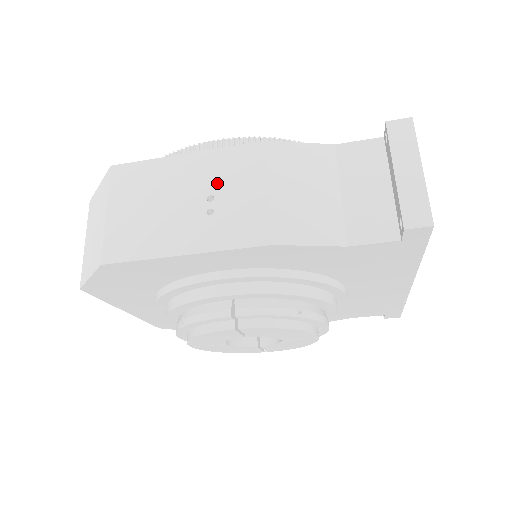
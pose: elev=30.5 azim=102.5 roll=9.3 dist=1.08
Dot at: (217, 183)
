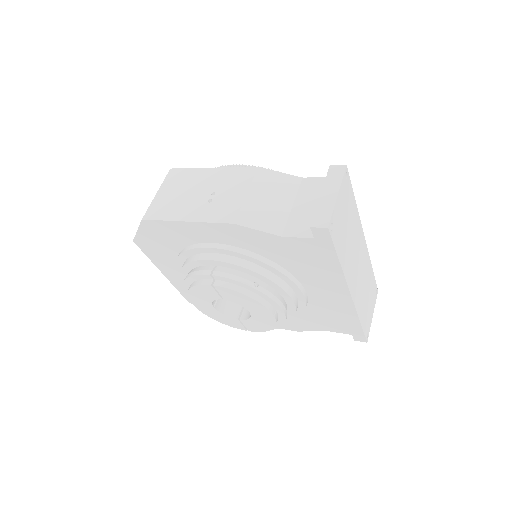
Dot at: (221, 186)
